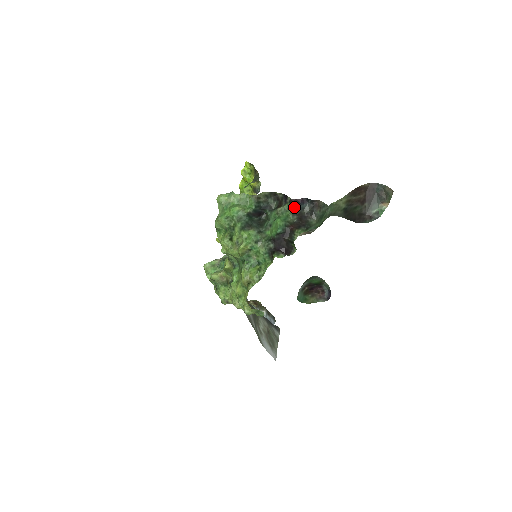
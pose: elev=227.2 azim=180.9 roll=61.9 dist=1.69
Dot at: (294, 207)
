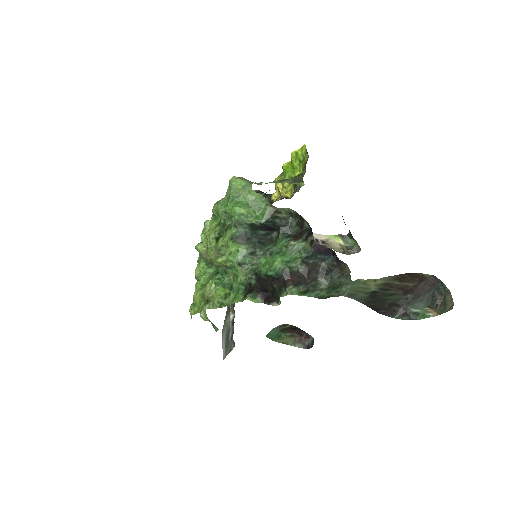
Dot at: (311, 253)
